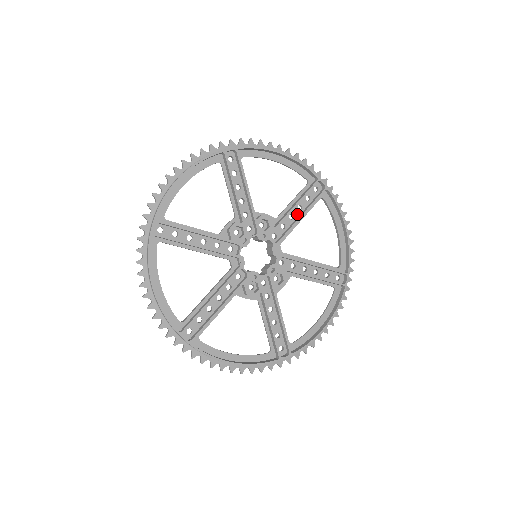
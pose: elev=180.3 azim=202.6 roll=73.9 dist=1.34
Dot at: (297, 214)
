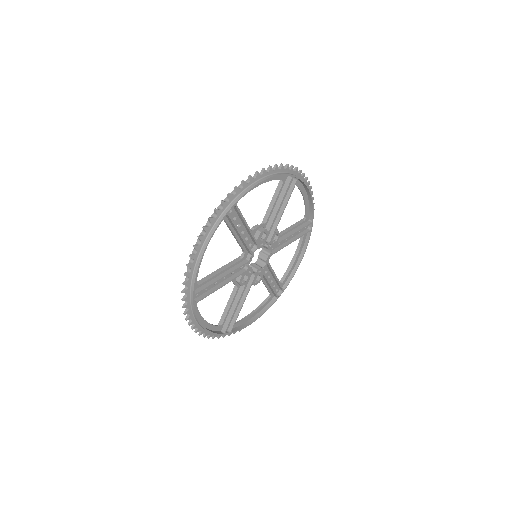
Dot at: (289, 238)
